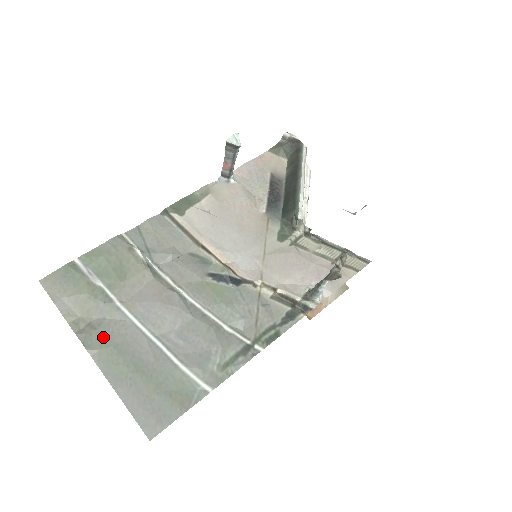
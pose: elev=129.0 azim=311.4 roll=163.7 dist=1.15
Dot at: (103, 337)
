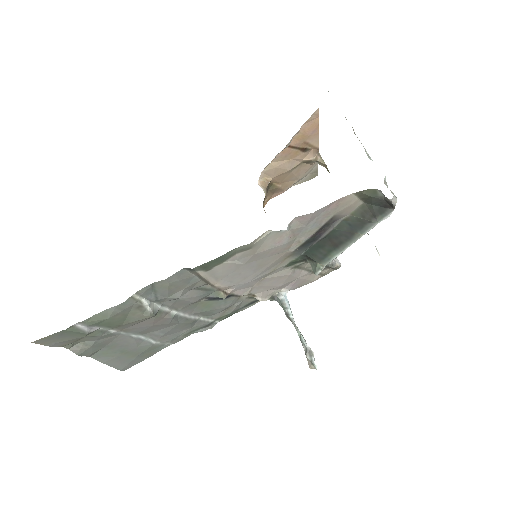
Dot at: (97, 347)
